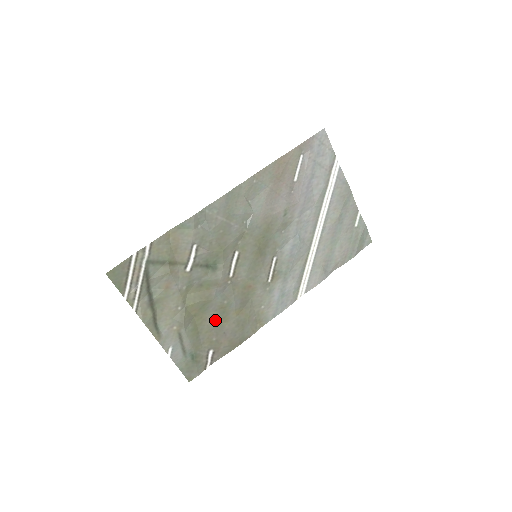
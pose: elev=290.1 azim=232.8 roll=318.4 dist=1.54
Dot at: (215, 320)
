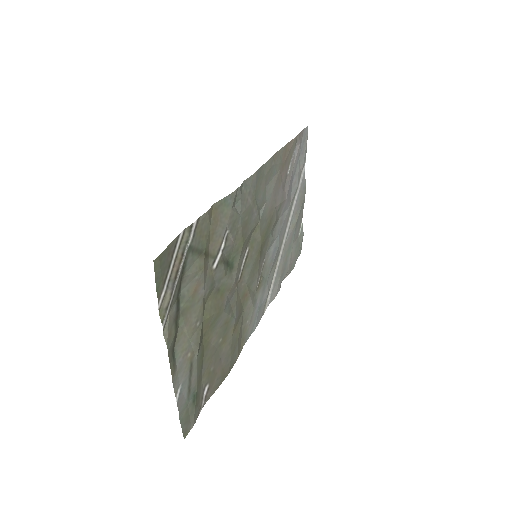
Dot at: (217, 341)
